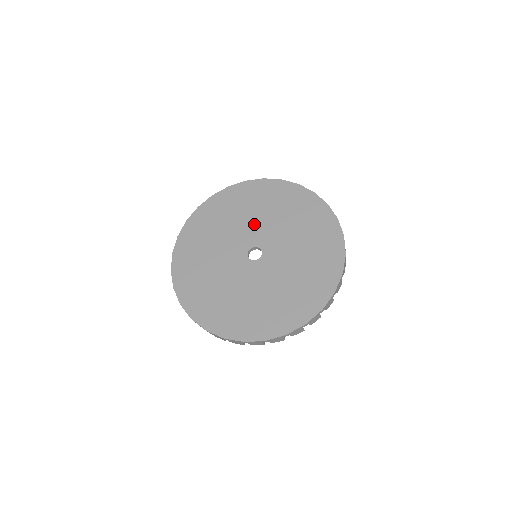
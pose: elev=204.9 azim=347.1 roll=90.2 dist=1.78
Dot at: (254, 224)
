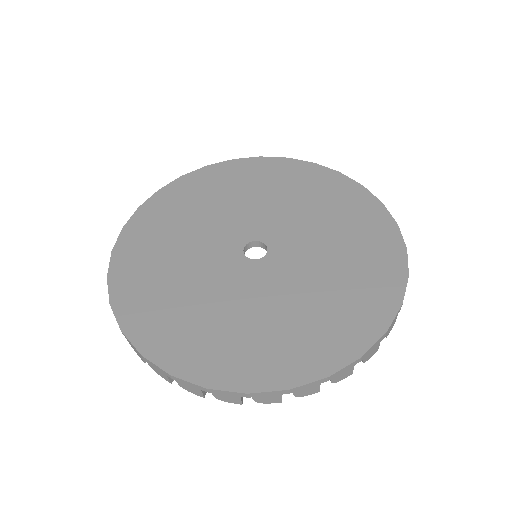
Dot at: (229, 217)
